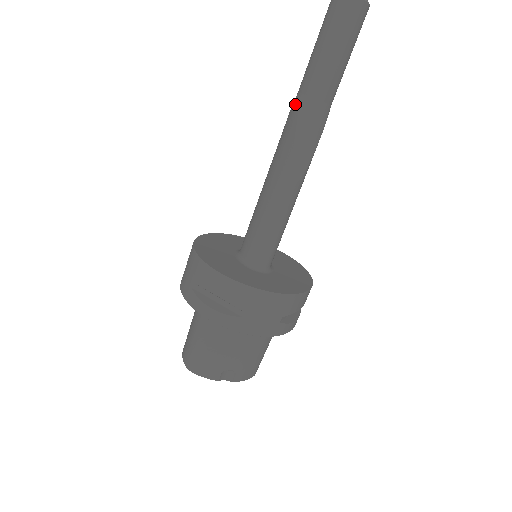
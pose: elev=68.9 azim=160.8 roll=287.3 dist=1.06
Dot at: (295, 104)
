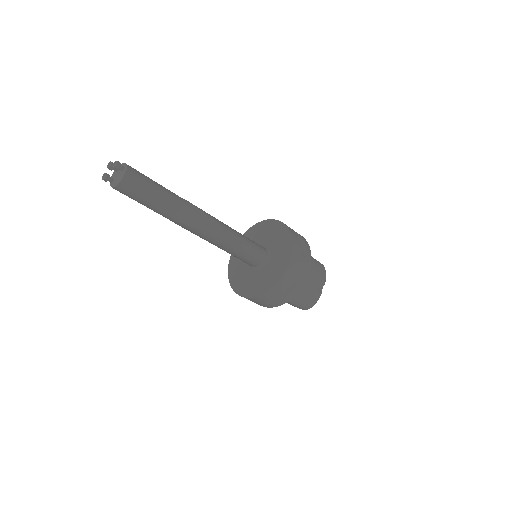
Dot at: (175, 223)
